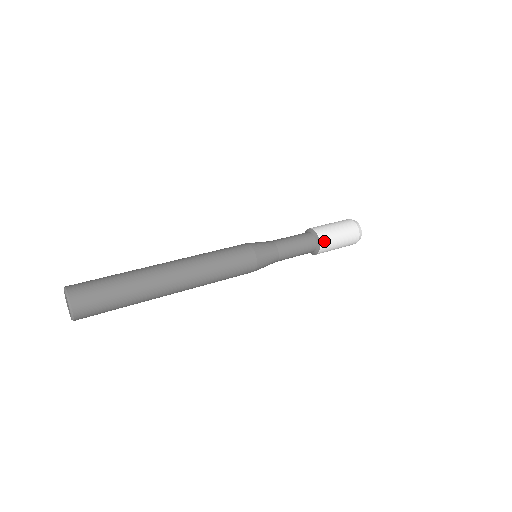
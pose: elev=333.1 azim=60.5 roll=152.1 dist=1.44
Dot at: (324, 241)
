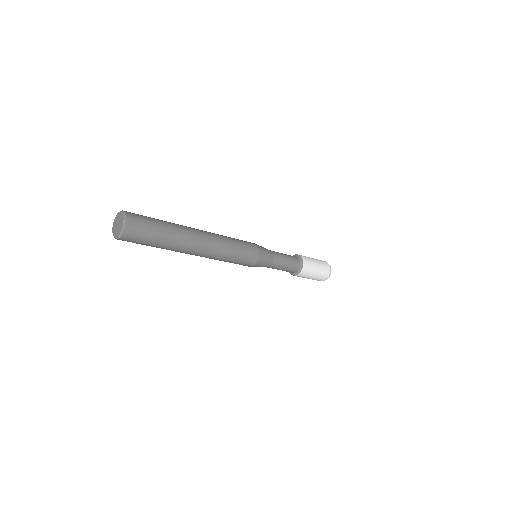
Dot at: (306, 264)
